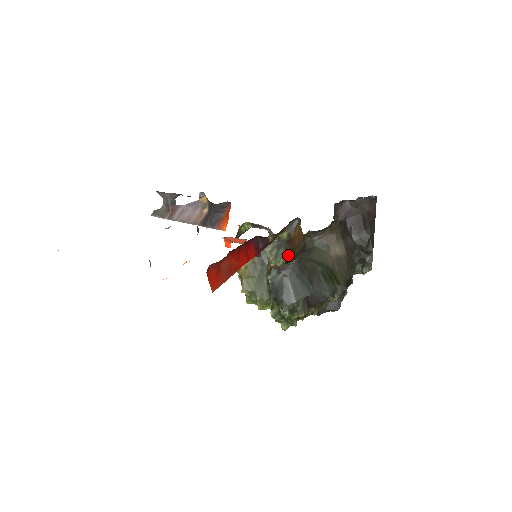
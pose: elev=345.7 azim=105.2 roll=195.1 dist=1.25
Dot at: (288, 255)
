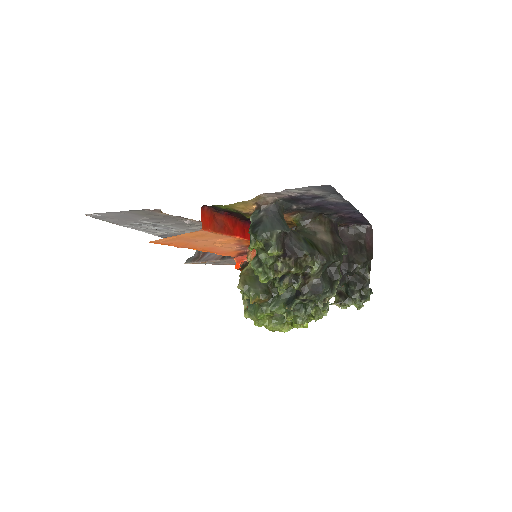
Dot at: occluded
